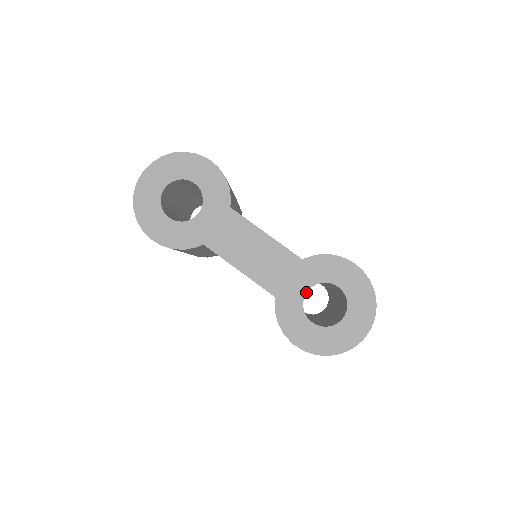
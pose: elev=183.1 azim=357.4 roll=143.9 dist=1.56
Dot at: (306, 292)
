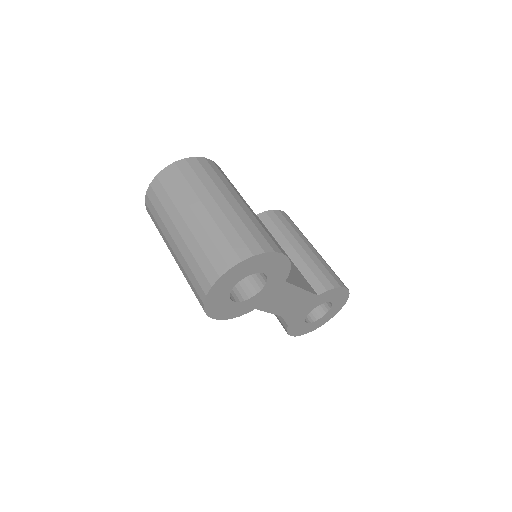
Dot at: occluded
